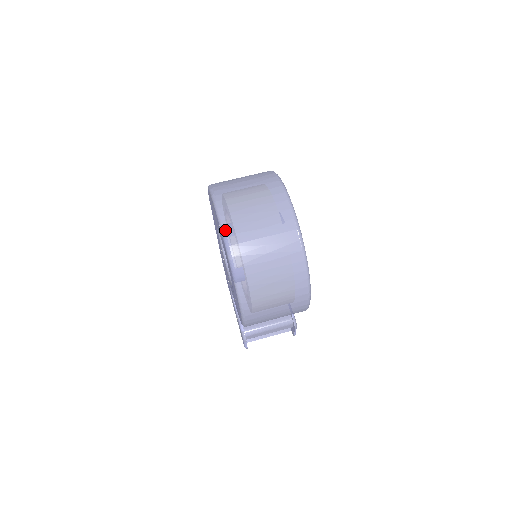
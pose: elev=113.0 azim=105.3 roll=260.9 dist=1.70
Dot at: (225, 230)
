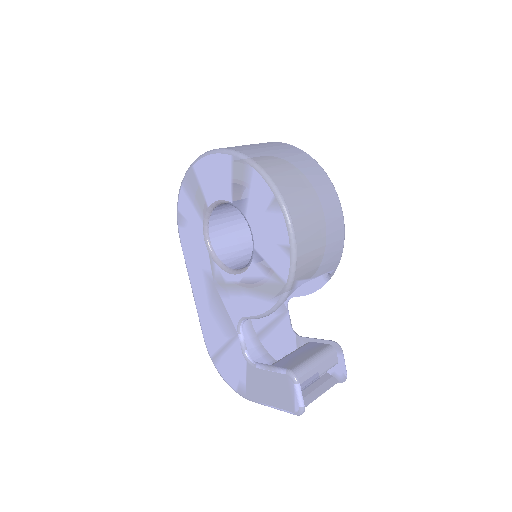
Dot at: (226, 148)
